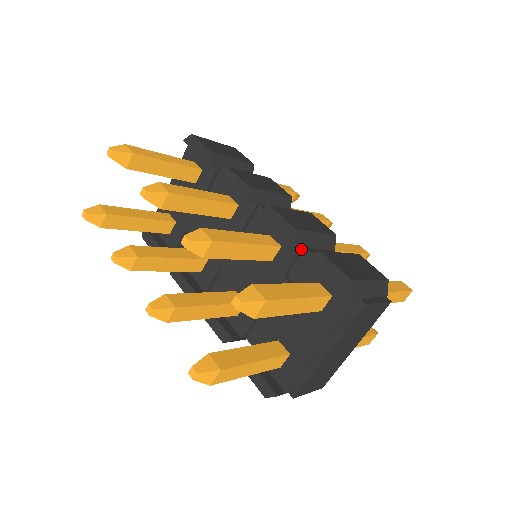
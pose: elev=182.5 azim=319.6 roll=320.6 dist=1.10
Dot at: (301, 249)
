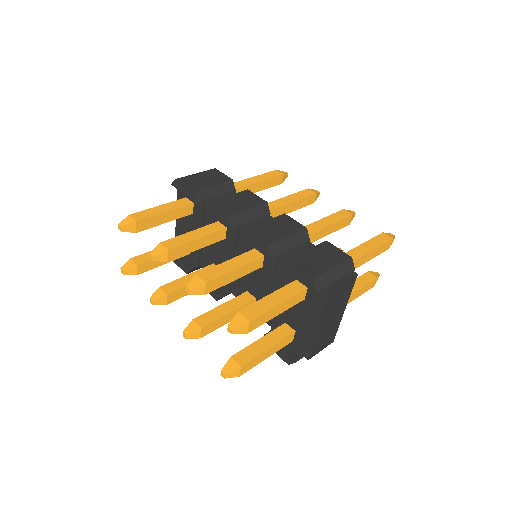
Dot at: (278, 256)
